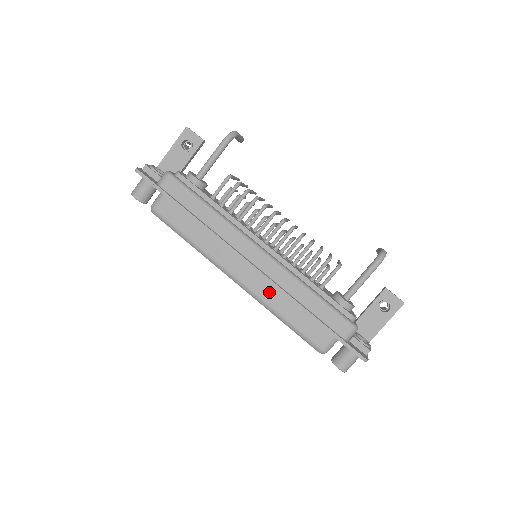
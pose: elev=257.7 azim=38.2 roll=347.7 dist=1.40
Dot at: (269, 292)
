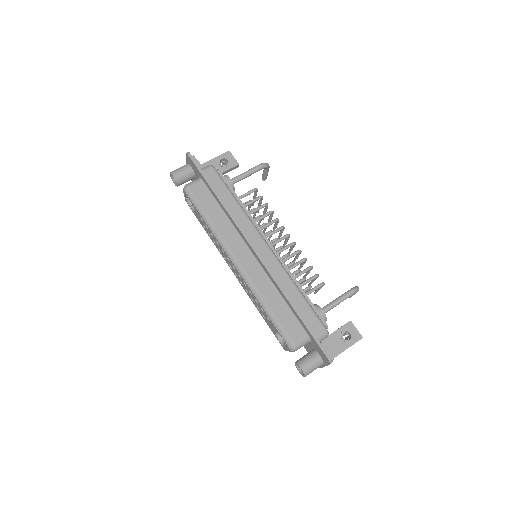
Dot at: (263, 282)
